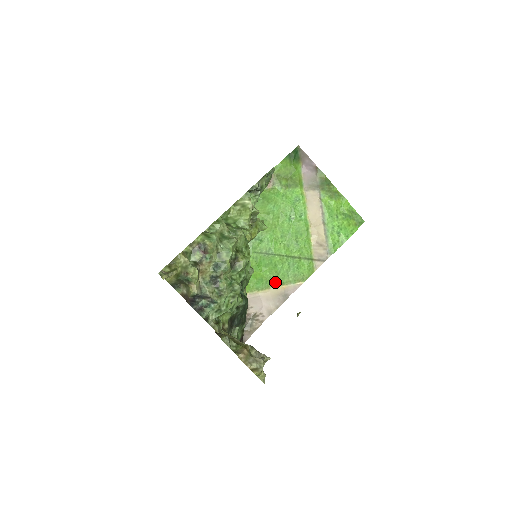
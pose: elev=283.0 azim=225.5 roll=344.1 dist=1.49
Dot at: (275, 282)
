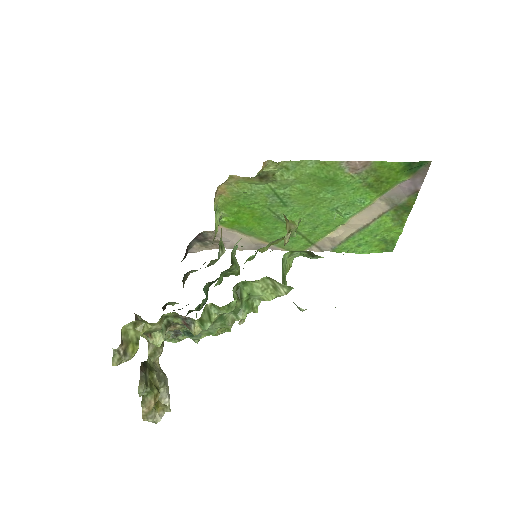
Dot at: (261, 237)
